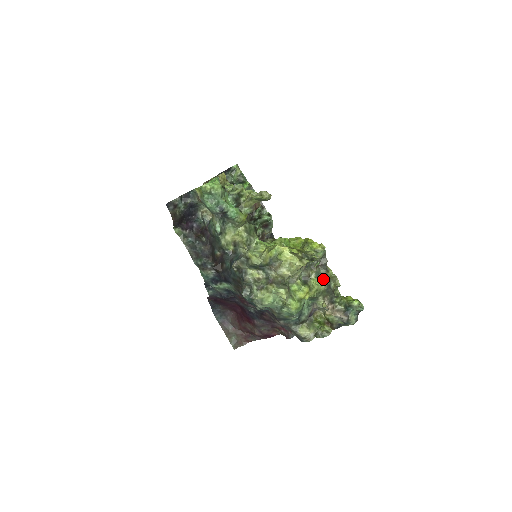
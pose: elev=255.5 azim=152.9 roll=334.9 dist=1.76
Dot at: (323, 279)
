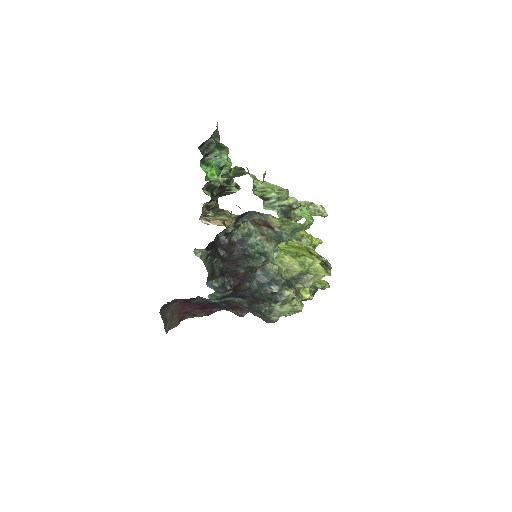
Dot at: occluded
